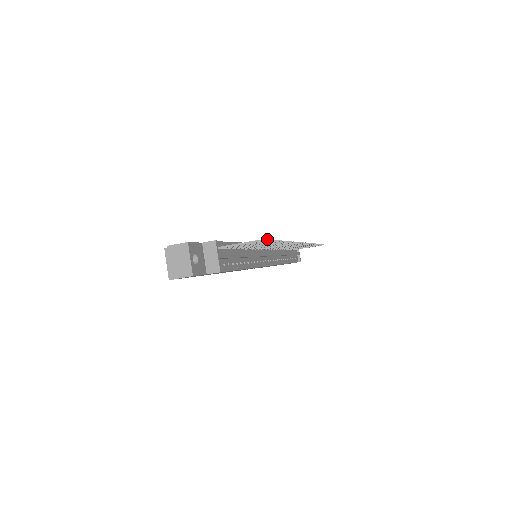
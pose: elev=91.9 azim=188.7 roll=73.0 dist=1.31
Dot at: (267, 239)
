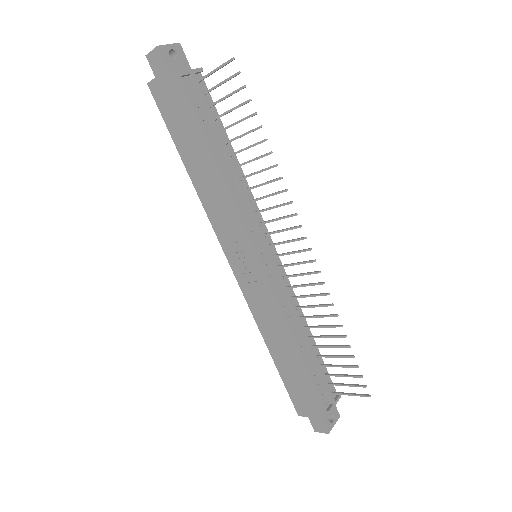
Dot at: (239, 72)
